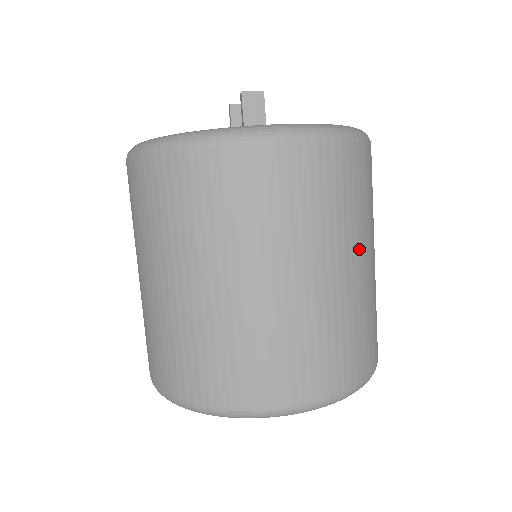
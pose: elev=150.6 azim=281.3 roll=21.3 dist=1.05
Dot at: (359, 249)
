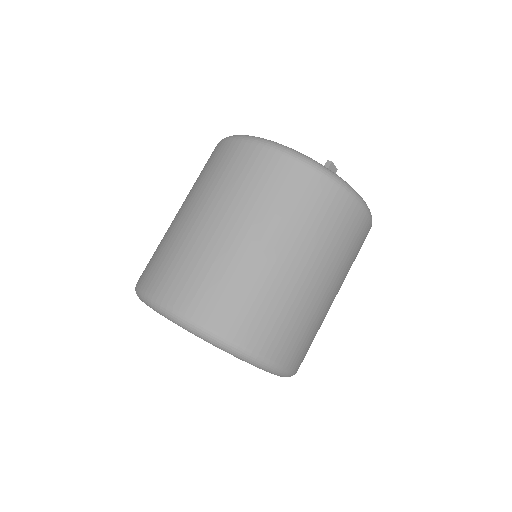
Dot at: occluded
